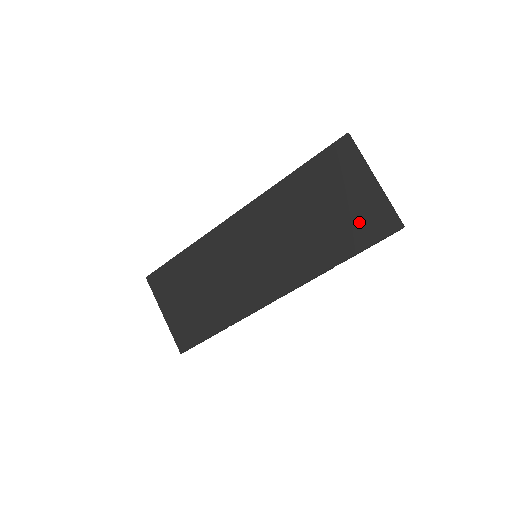
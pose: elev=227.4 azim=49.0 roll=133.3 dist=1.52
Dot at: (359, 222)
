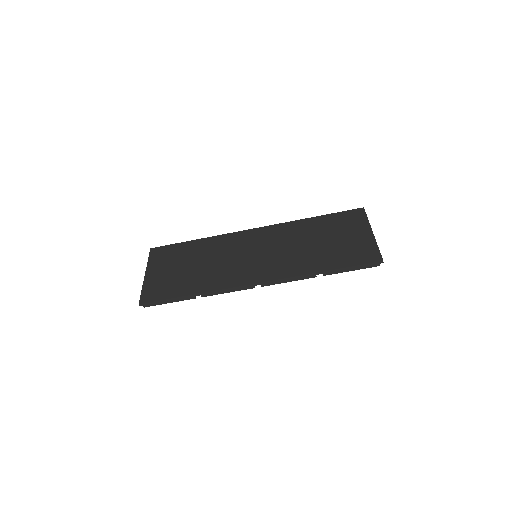
Dot at: (350, 251)
